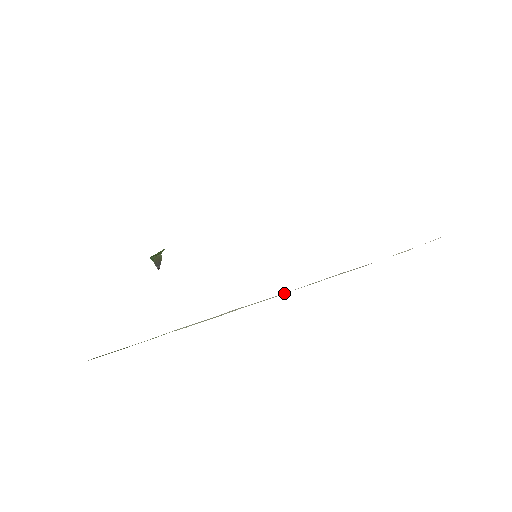
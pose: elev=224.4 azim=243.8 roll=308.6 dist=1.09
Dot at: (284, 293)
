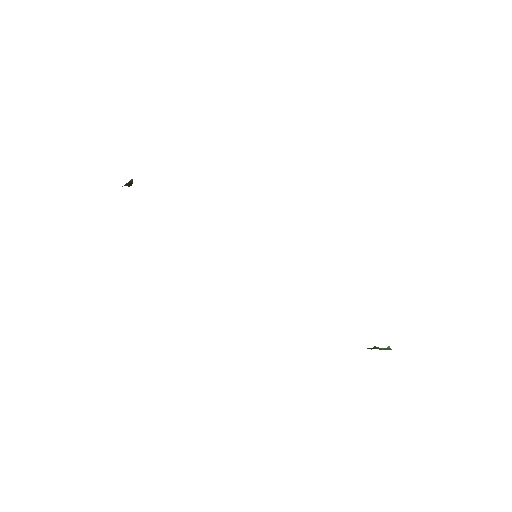
Dot at: occluded
